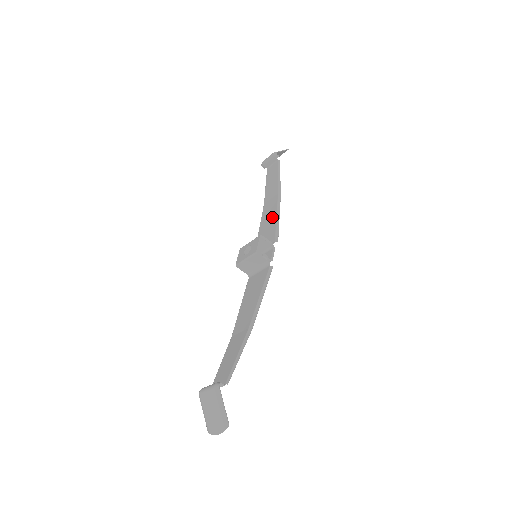
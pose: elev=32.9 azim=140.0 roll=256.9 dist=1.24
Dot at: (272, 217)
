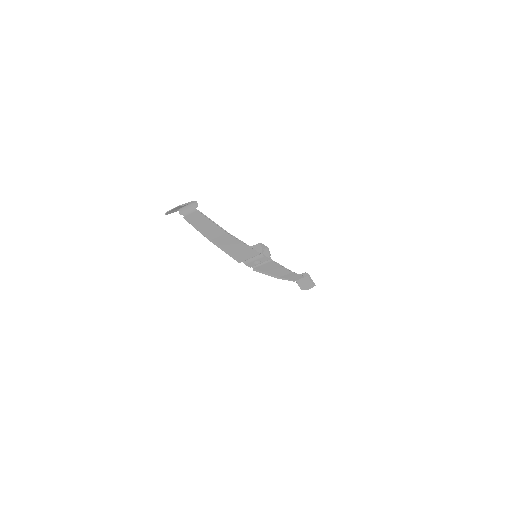
Dot at: (280, 268)
